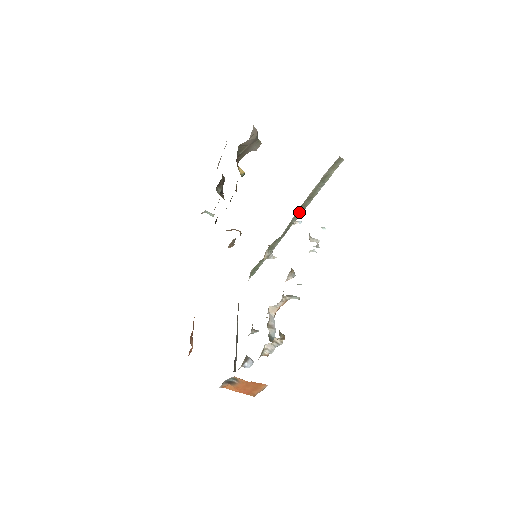
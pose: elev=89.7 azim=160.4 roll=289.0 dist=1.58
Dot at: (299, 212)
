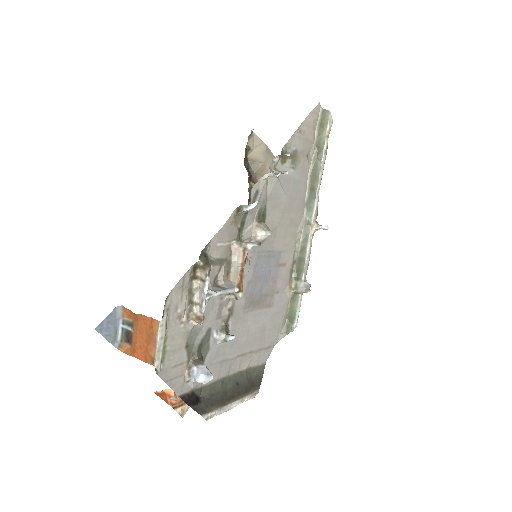
Dot at: (310, 202)
